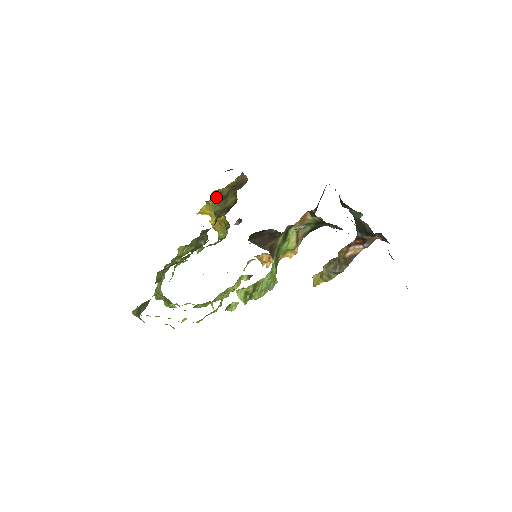
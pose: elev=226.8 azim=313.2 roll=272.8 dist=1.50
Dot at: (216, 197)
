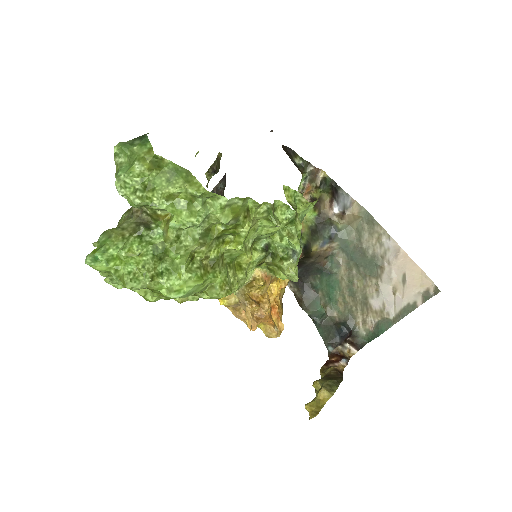
Dot at: occluded
